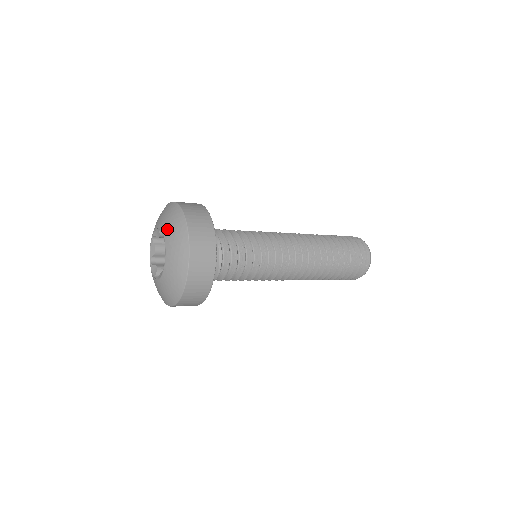
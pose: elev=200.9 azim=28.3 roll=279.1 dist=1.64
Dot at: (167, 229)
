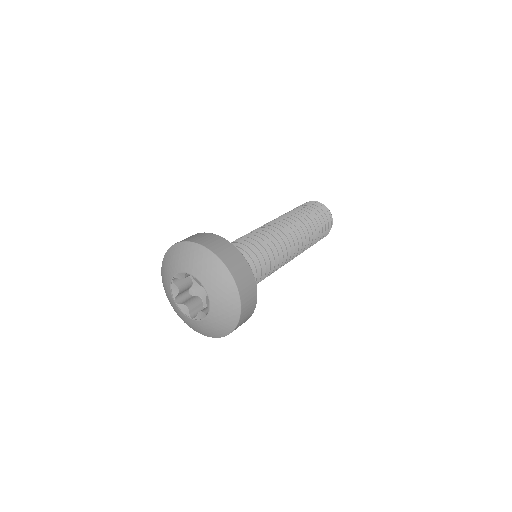
Dot at: (202, 275)
